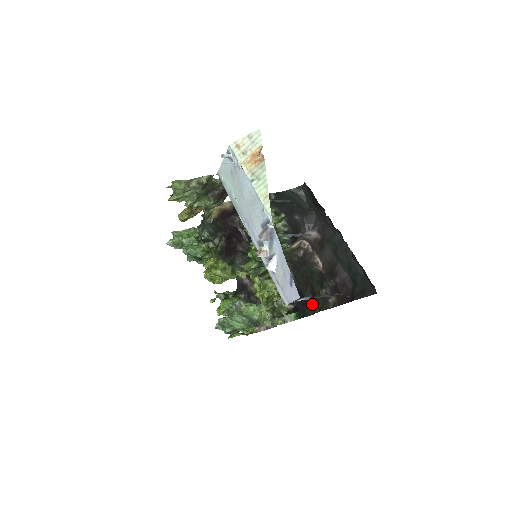
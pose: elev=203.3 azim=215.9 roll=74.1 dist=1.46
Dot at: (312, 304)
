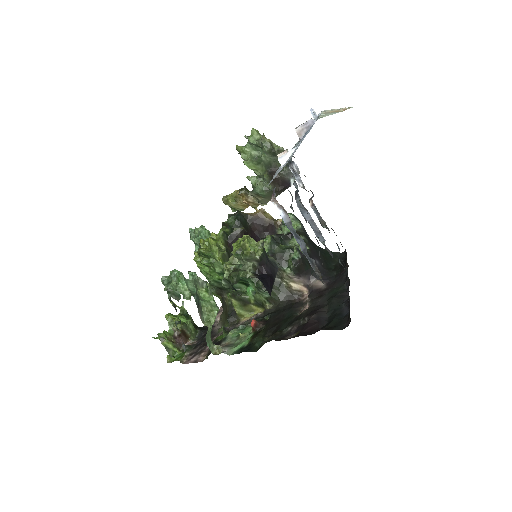
Dot at: (265, 340)
